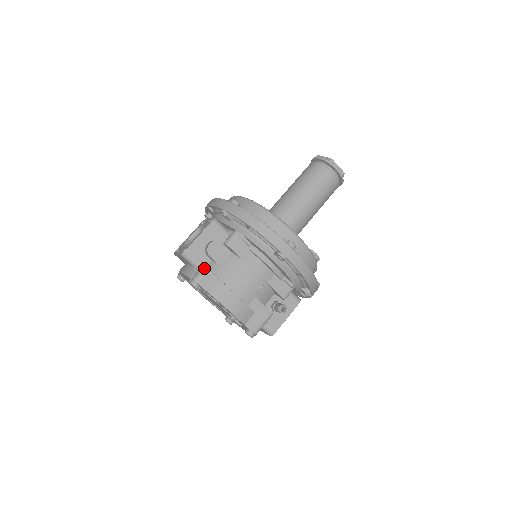
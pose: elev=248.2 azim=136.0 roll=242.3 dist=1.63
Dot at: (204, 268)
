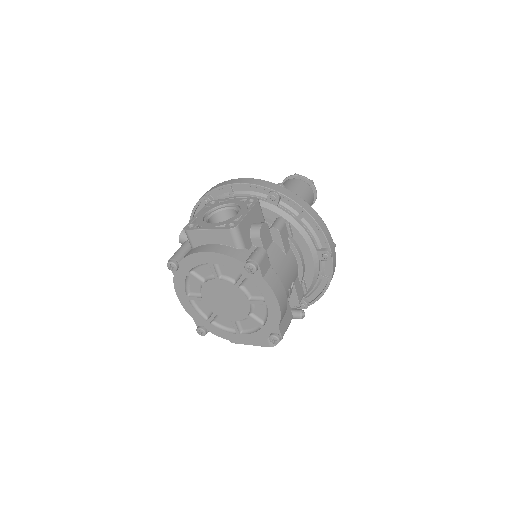
Dot at: (263, 249)
